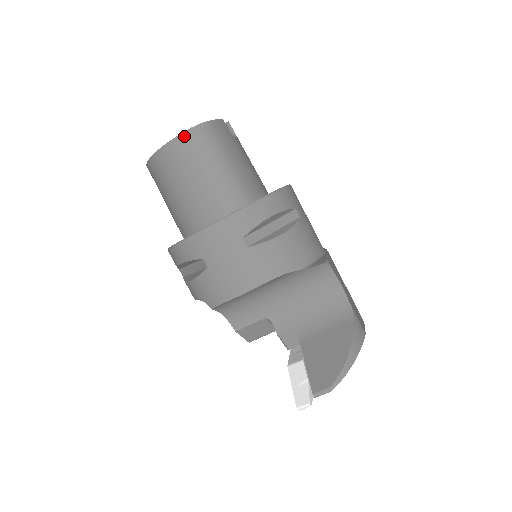
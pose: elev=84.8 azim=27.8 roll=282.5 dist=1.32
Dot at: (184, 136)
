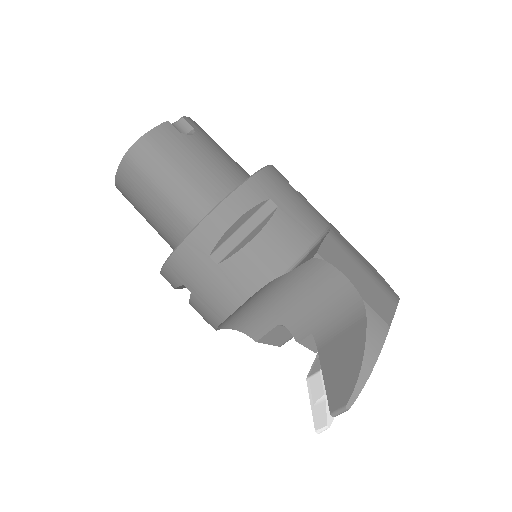
Dot at: (126, 160)
